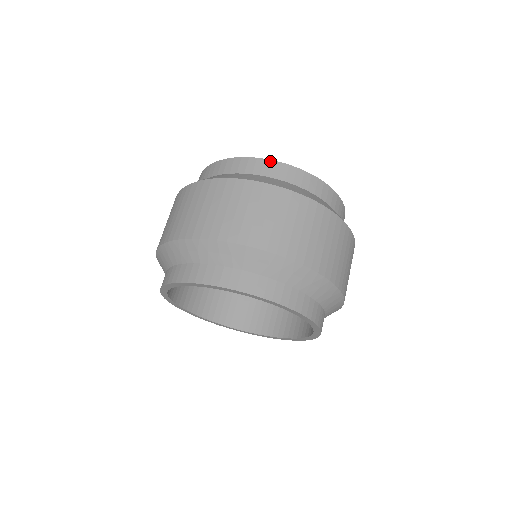
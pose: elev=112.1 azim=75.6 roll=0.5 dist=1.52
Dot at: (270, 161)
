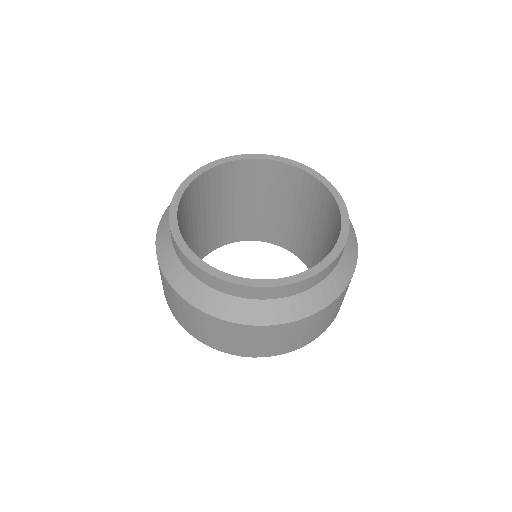
Dot at: (251, 288)
